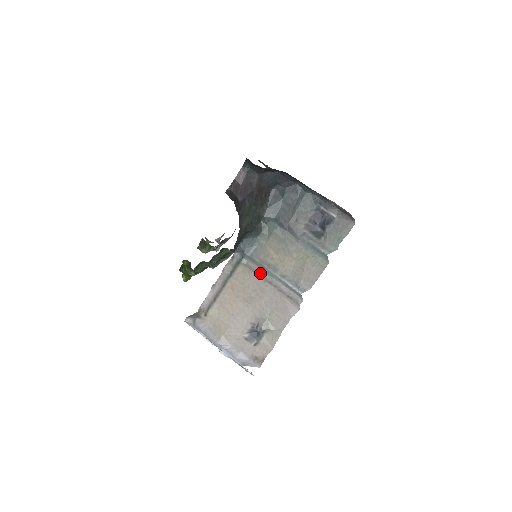
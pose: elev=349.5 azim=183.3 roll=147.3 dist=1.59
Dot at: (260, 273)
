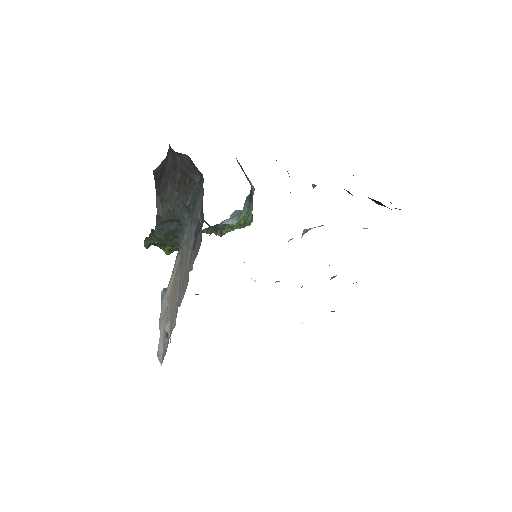
Dot at: occluded
